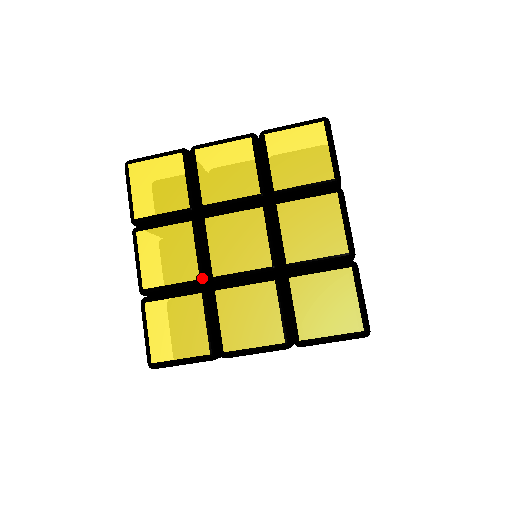
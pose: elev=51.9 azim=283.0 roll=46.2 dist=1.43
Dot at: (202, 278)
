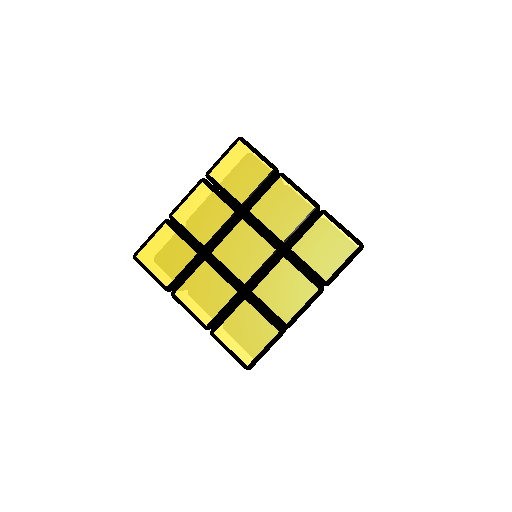
Dot at: (206, 247)
